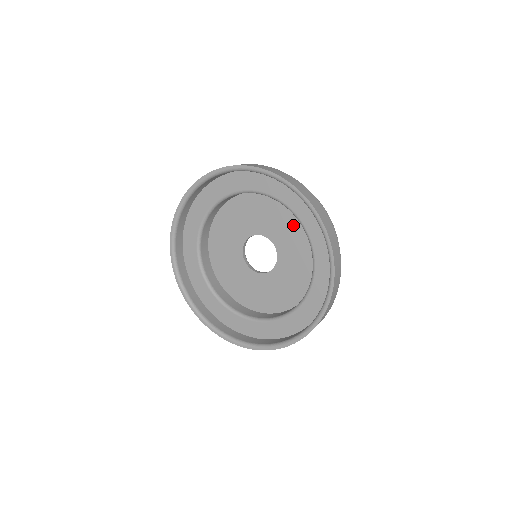
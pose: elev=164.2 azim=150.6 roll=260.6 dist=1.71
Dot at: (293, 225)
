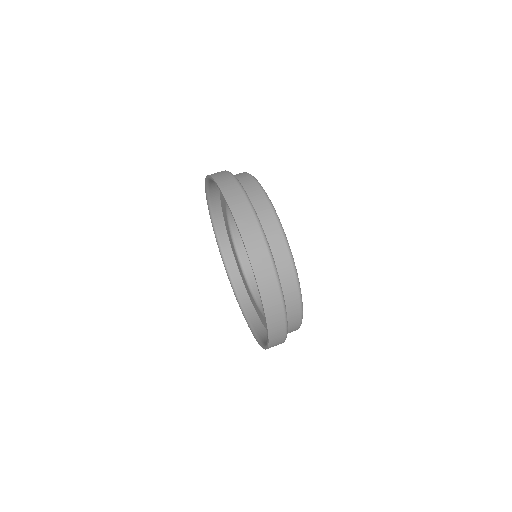
Dot at: occluded
